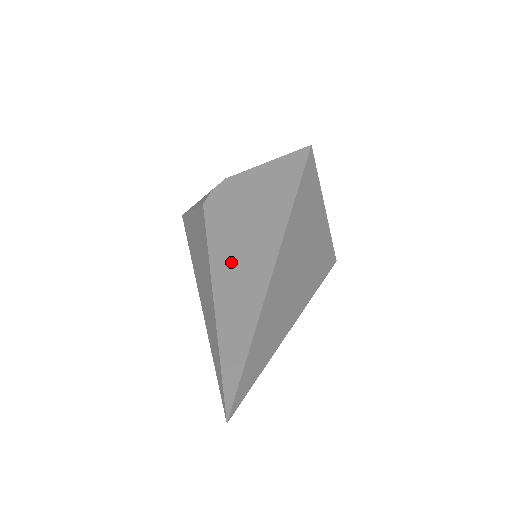
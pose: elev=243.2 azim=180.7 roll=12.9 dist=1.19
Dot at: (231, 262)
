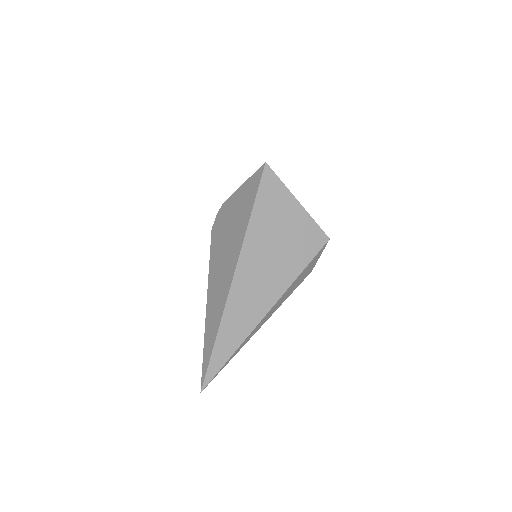
Dot at: (215, 282)
